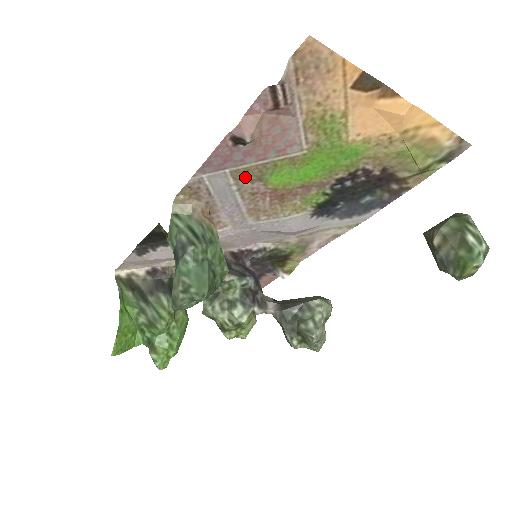
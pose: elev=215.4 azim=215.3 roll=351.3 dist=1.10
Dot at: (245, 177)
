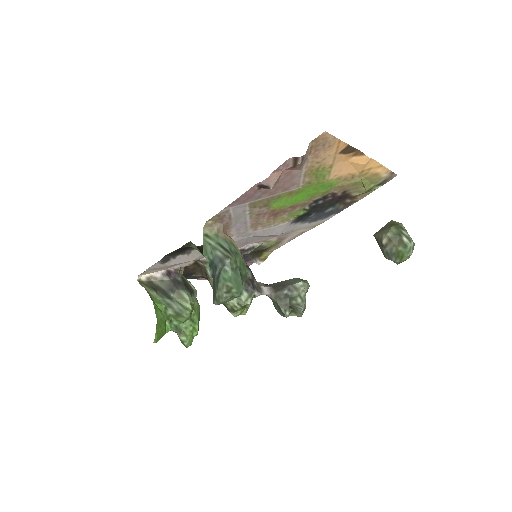
Dot at: (257, 205)
